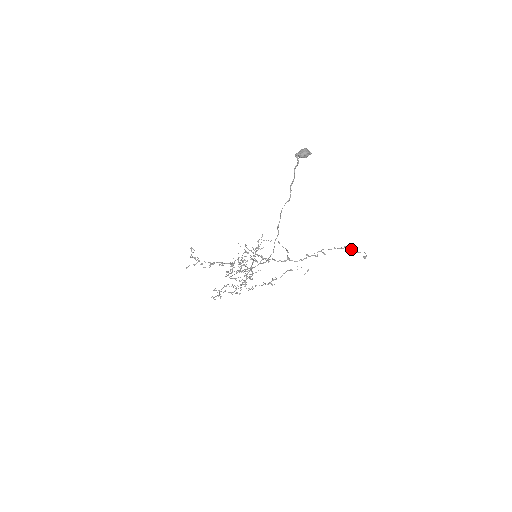
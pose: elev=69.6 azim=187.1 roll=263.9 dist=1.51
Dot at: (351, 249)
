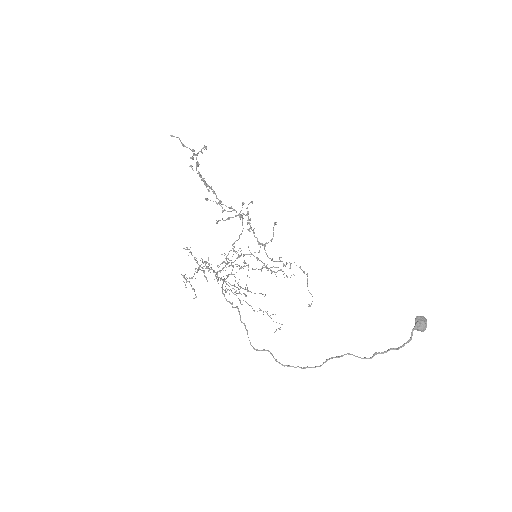
Dot at: occluded
